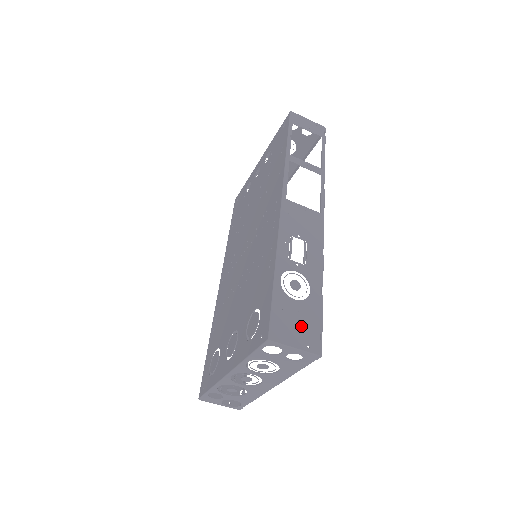
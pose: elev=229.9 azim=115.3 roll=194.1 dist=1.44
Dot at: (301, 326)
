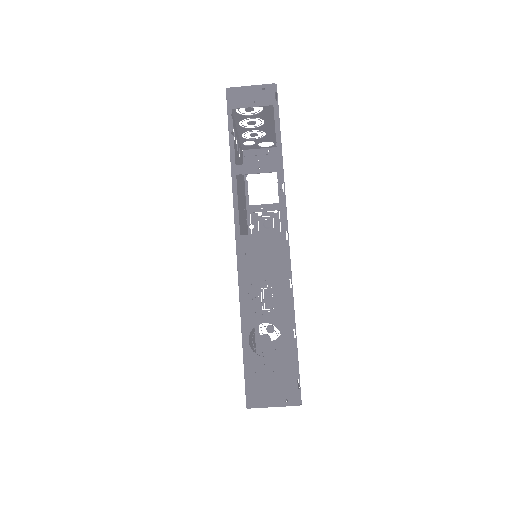
Dot at: (276, 383)
